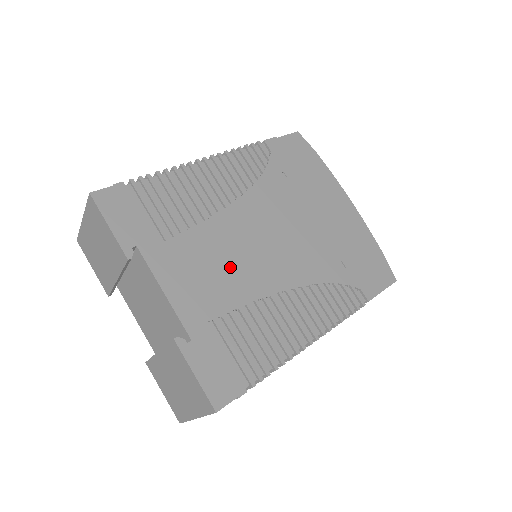
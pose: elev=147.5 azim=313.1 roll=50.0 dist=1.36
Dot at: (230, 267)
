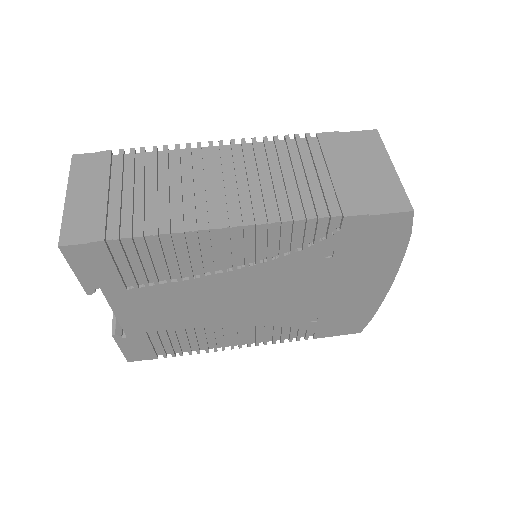
Dot at: (192, 309)
